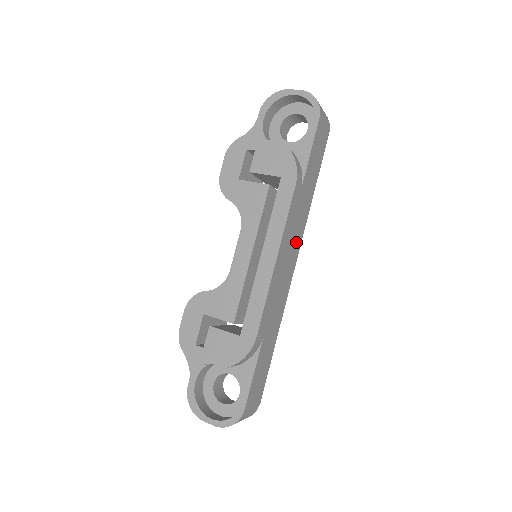
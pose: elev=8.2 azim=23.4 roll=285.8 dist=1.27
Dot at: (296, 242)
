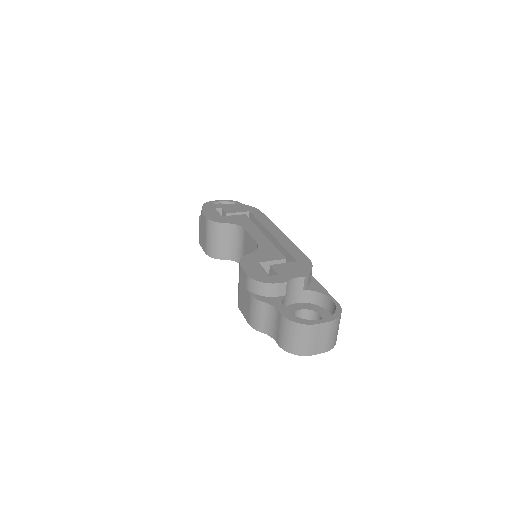
Dot at: occluded
